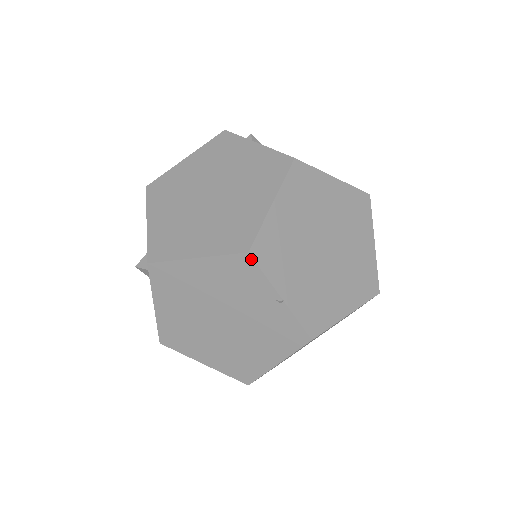
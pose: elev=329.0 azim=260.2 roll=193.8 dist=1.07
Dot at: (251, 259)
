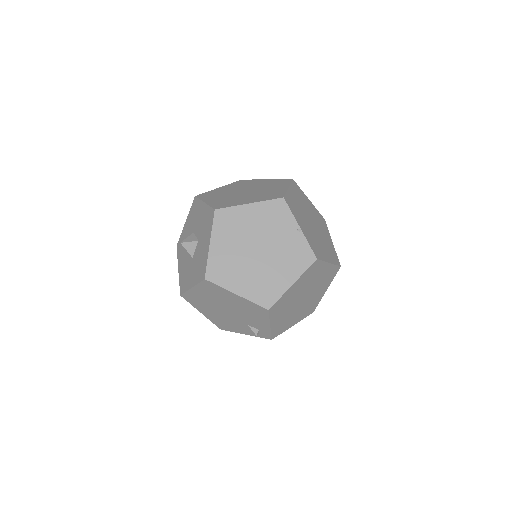
Dot at: (285, 202)
